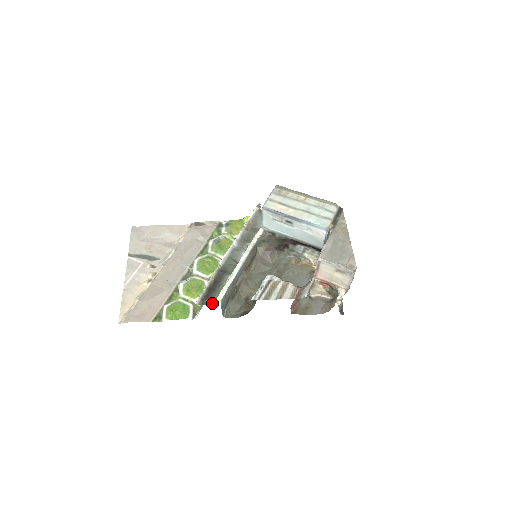
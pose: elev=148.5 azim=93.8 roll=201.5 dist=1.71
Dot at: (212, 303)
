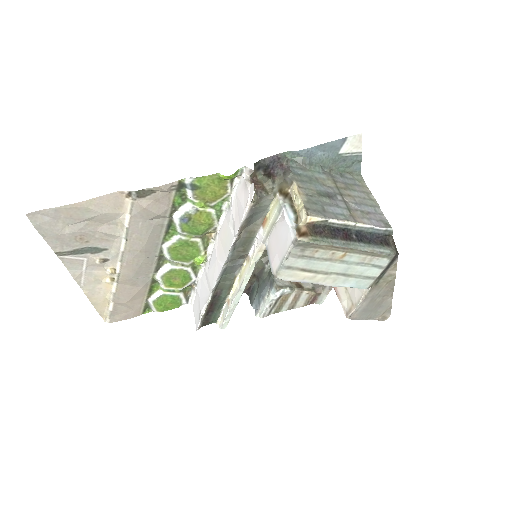
Dot at: (214, 322)
